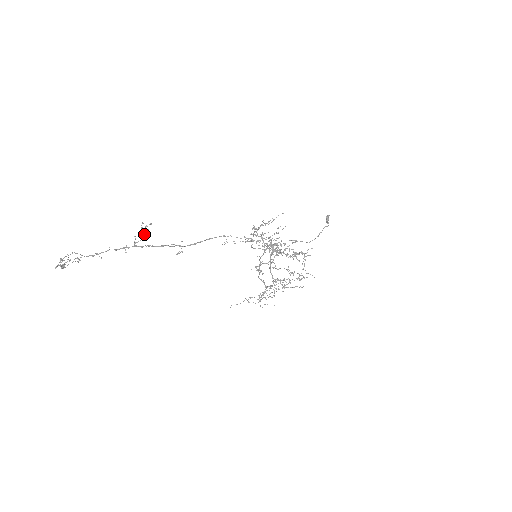
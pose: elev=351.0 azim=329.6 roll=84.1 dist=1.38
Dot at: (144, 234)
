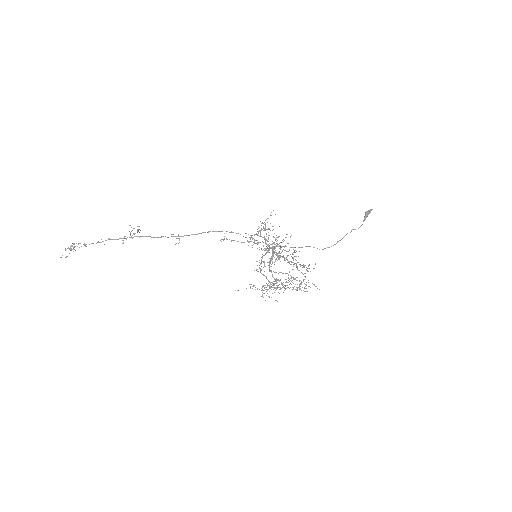
Dot at: occluded
